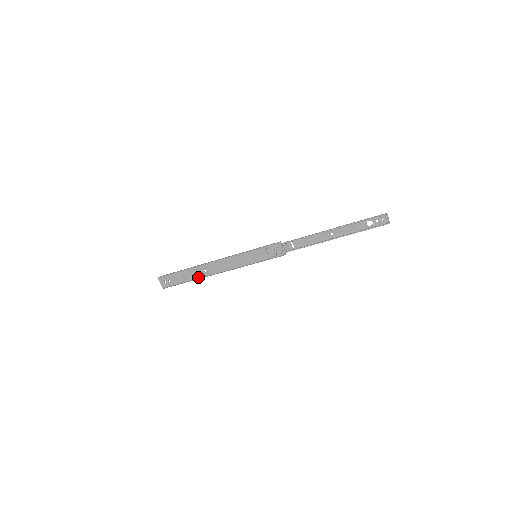
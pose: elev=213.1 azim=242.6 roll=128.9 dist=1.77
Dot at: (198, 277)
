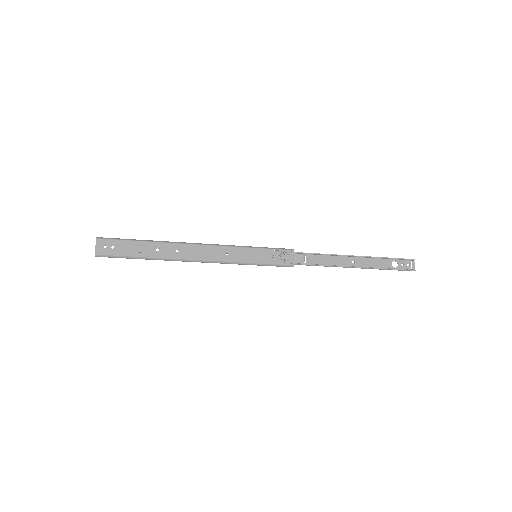
Dot at: (162, 256)
